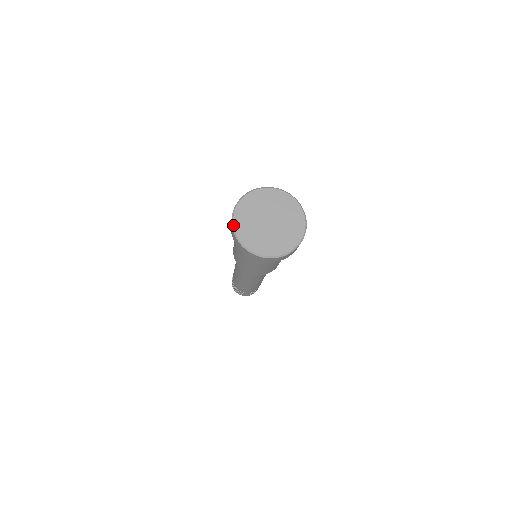
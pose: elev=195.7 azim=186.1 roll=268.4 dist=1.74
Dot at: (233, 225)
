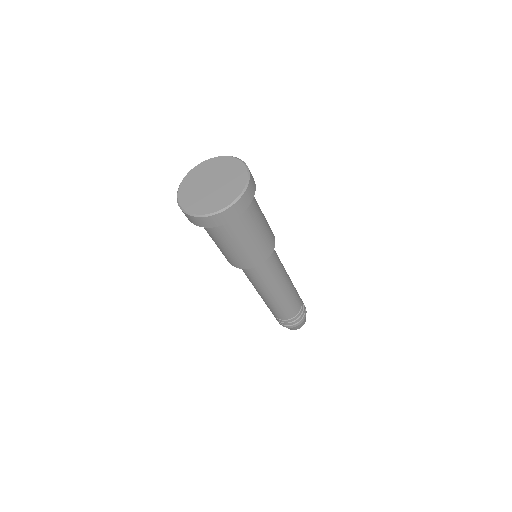
Dot at: occluded
